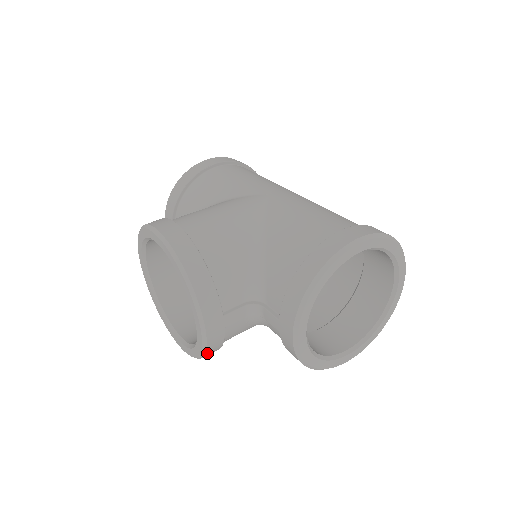
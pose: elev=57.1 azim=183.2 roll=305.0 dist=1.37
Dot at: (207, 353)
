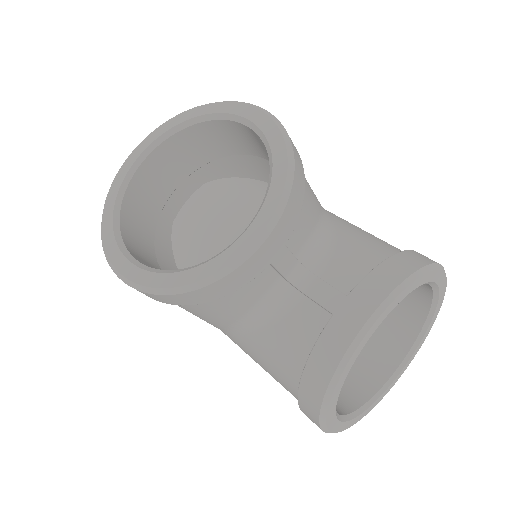
Dot at: (215, 284)
